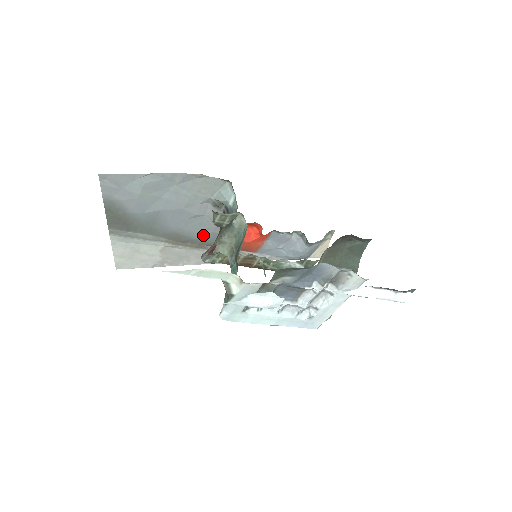
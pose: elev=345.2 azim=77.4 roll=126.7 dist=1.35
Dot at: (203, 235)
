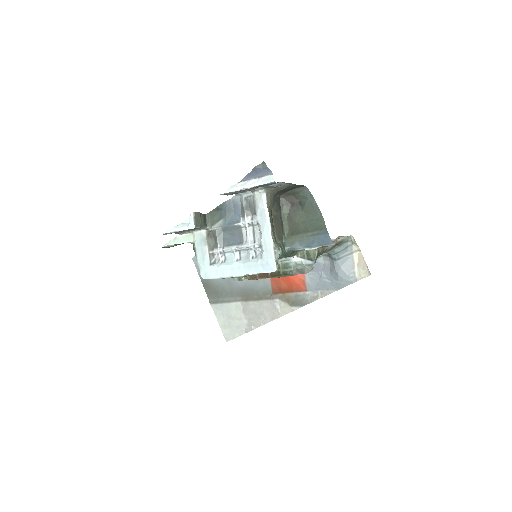
Dot at: (259, 284)
